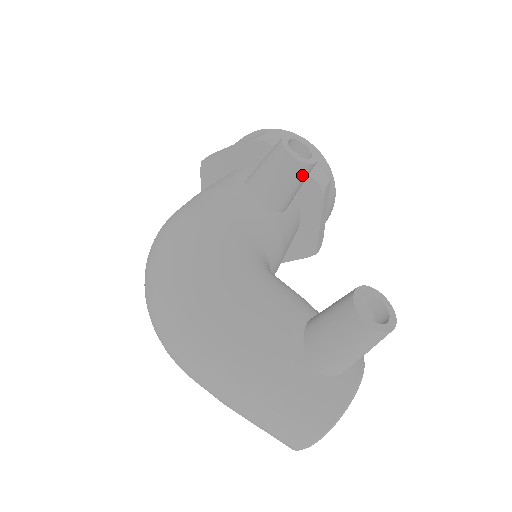
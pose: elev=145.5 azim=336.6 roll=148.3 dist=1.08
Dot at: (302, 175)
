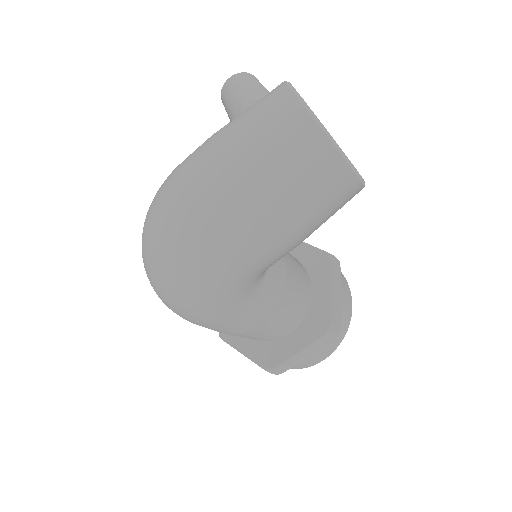
Dot at: occluded
